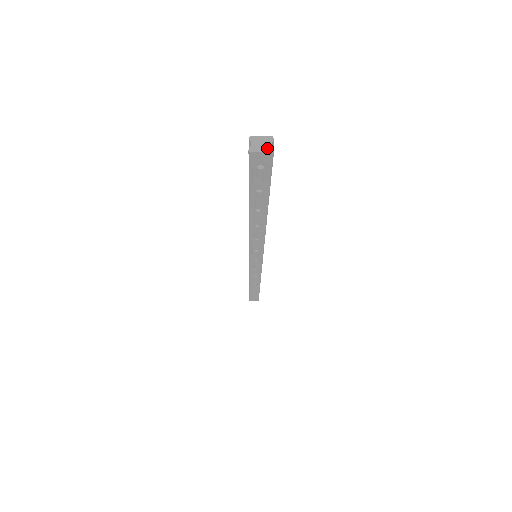
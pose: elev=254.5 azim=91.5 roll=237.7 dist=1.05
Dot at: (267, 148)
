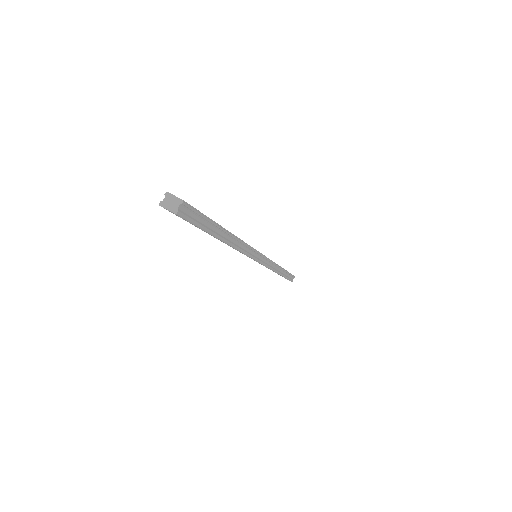
Dot at: (173, 208)
